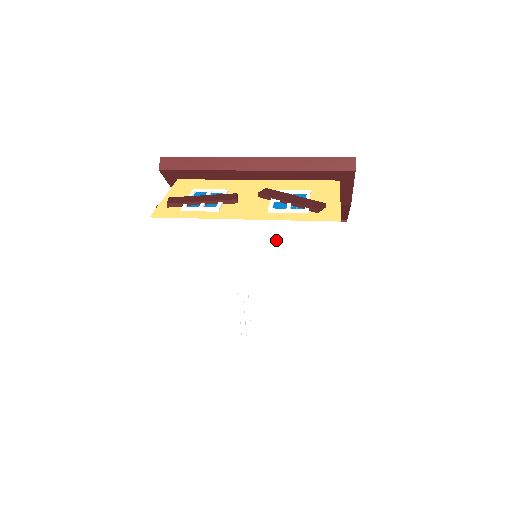
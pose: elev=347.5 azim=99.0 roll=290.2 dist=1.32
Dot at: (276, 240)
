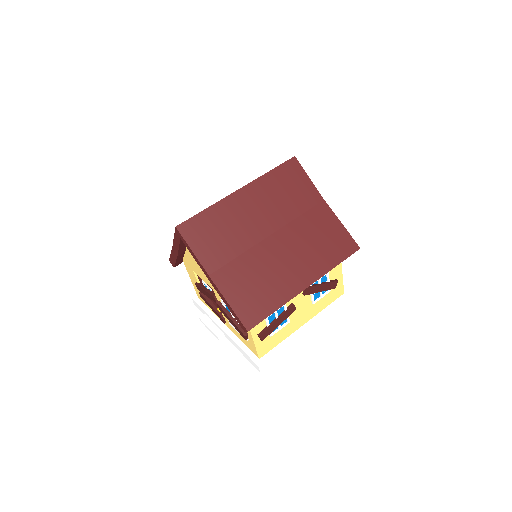
Dot at: occluded
